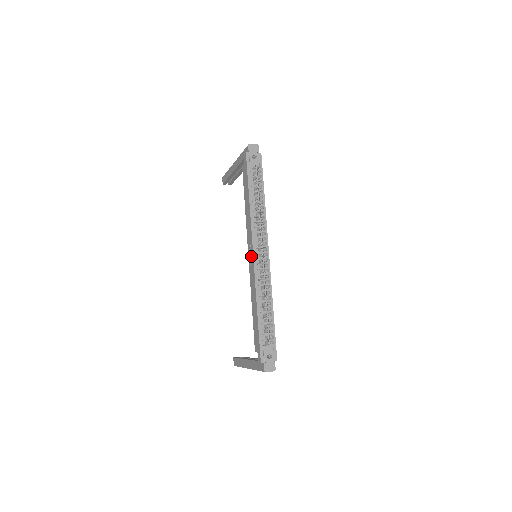
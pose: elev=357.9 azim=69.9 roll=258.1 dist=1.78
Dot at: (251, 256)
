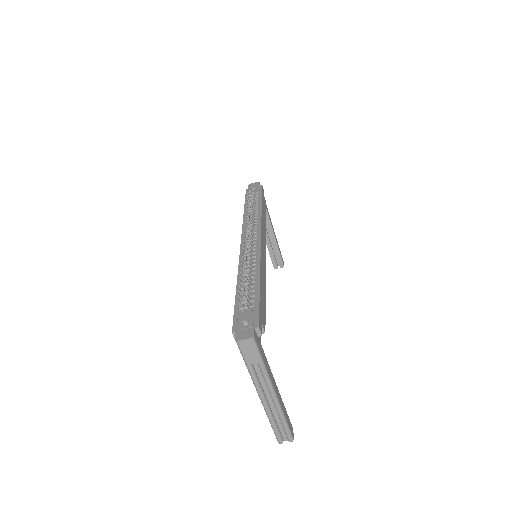
Dot at: occluded
